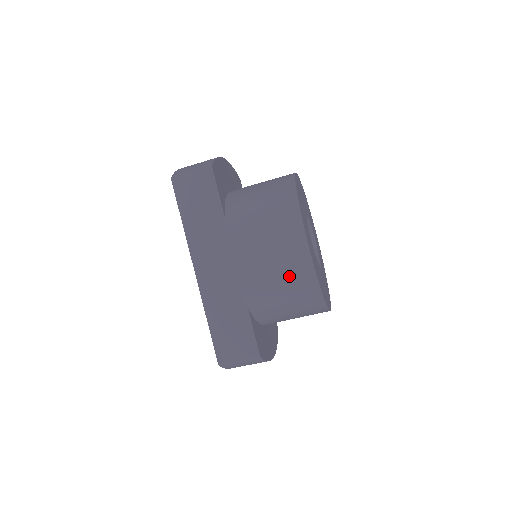
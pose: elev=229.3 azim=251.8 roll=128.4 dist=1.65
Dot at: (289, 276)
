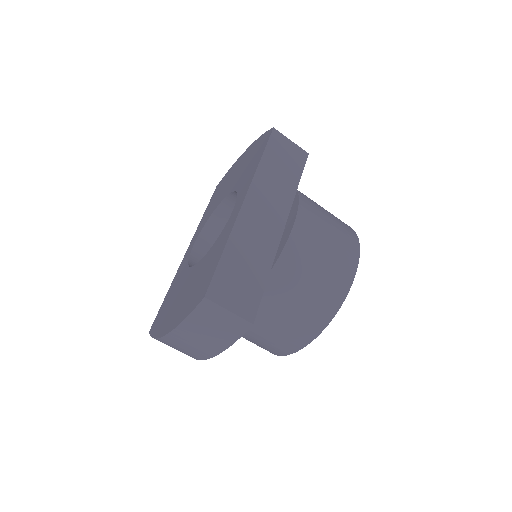
Dot at: (329, 274)
